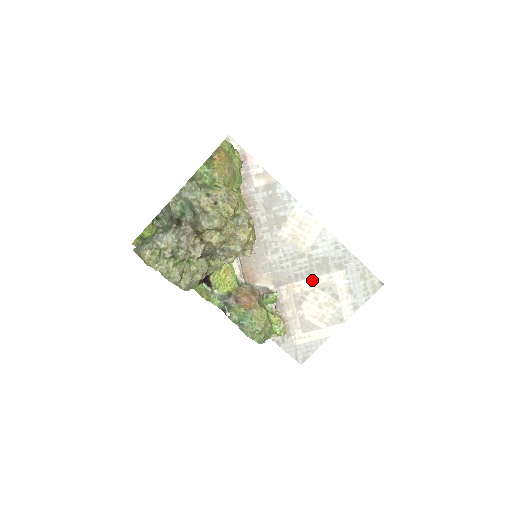
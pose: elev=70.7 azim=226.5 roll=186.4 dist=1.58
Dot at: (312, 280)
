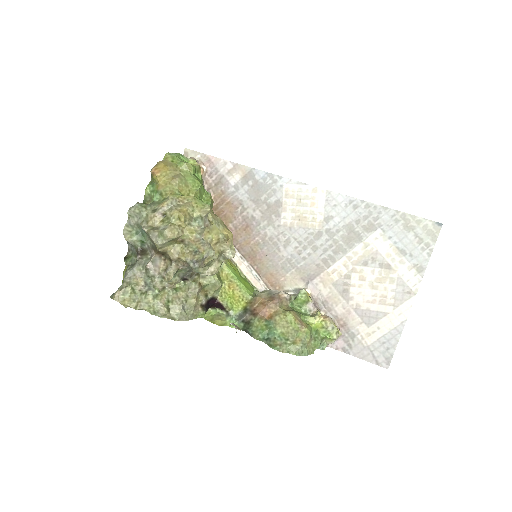
Dot at: (346, 258)
